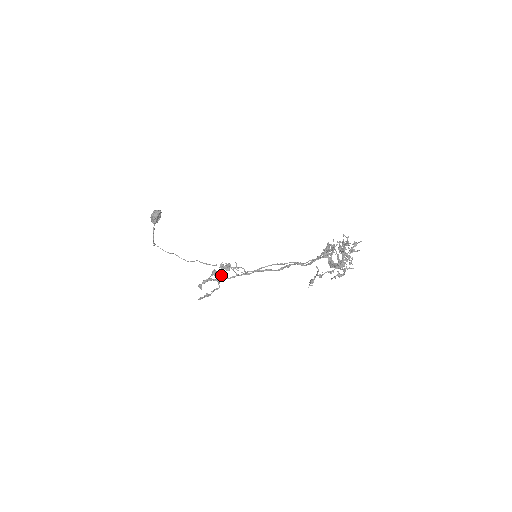
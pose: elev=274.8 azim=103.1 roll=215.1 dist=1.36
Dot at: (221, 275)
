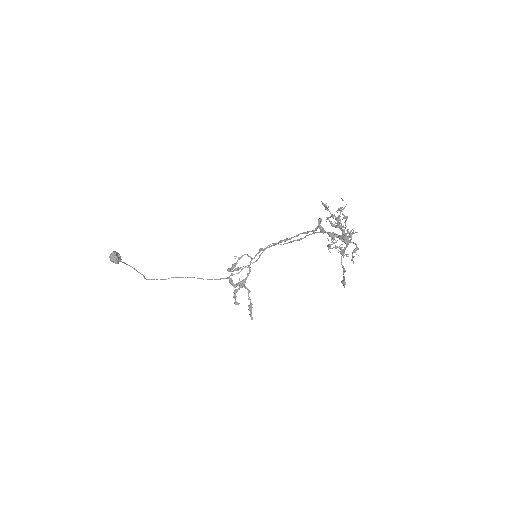
Dot at: (240, 282)
